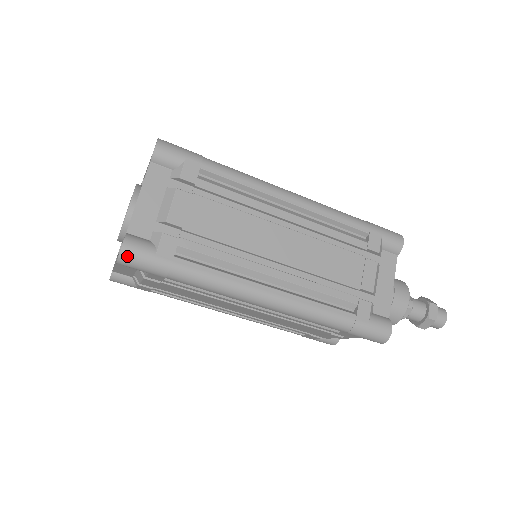
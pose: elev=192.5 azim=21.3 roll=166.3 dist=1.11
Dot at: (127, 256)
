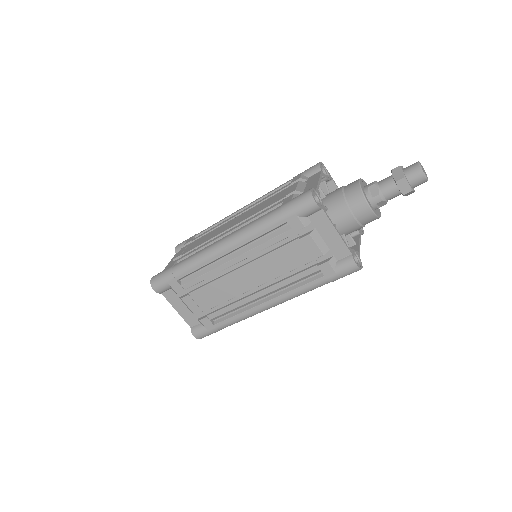
Dot at: (201, 338)
